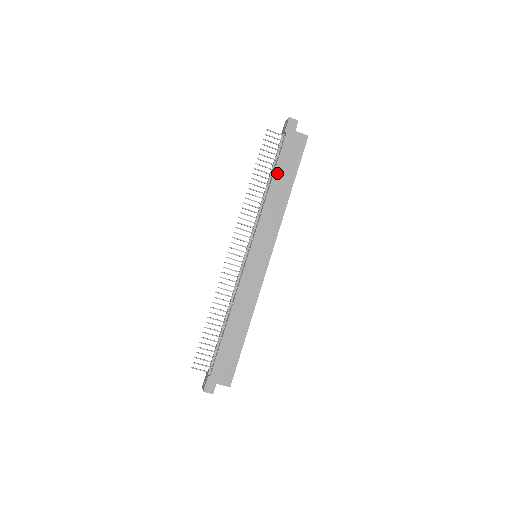
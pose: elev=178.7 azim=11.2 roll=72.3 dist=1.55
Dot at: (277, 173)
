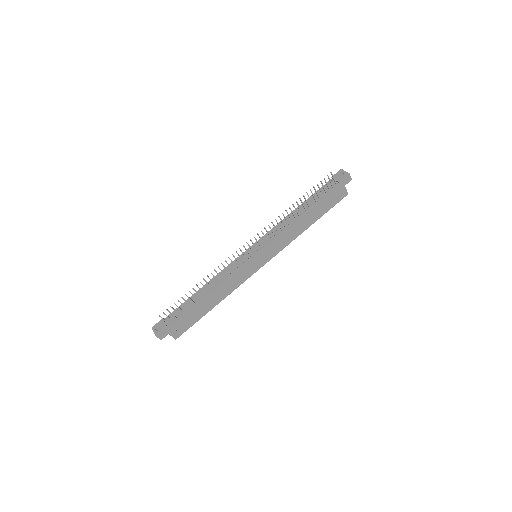
Dot at: (313, 208)
